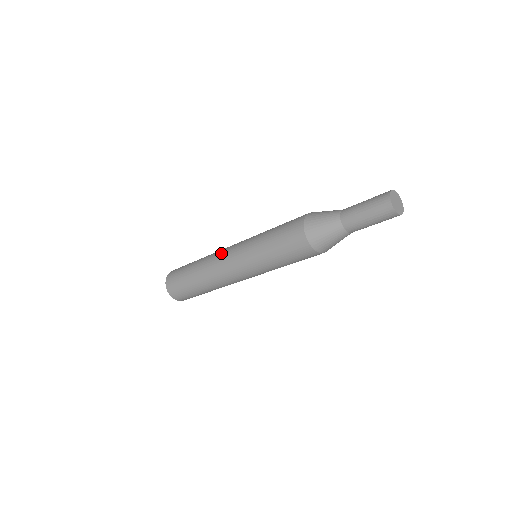
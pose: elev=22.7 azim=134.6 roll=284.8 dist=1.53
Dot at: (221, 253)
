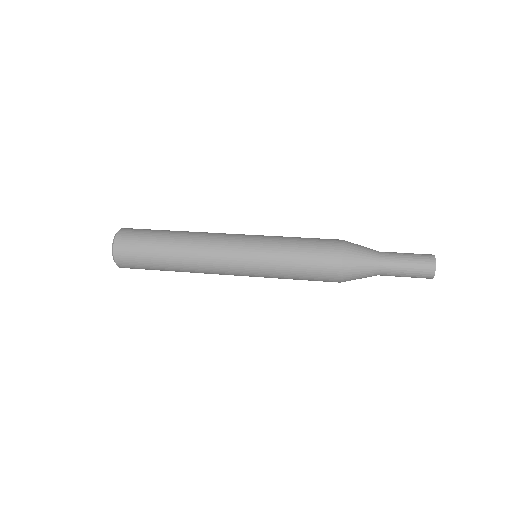
Dot at: (217, 270)
